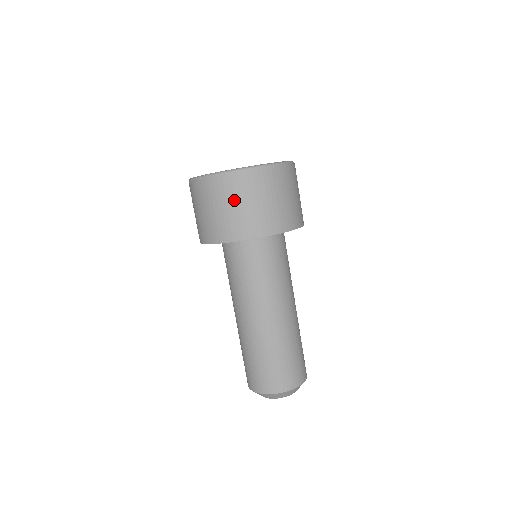
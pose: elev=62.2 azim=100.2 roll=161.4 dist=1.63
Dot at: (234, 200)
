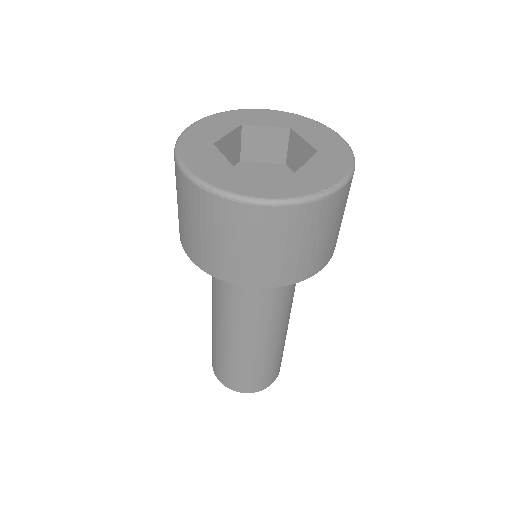
Dot at: (249, 240)
